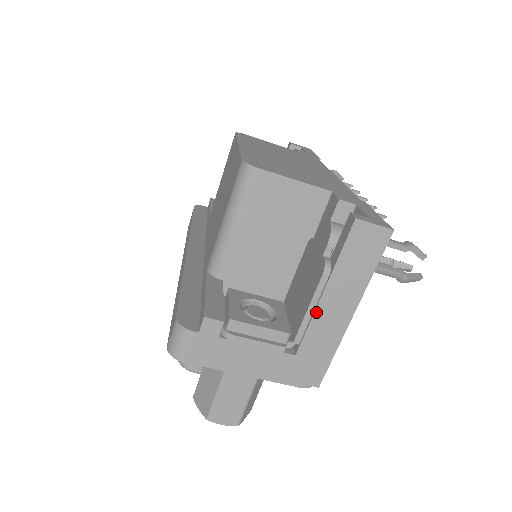
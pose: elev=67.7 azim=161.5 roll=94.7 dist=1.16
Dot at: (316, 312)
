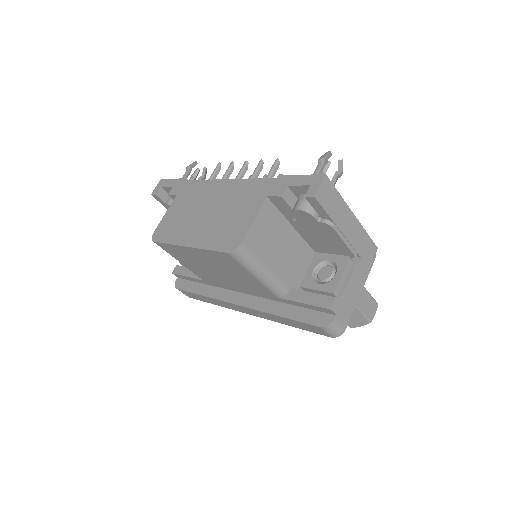
Dot at: (347, 238)
